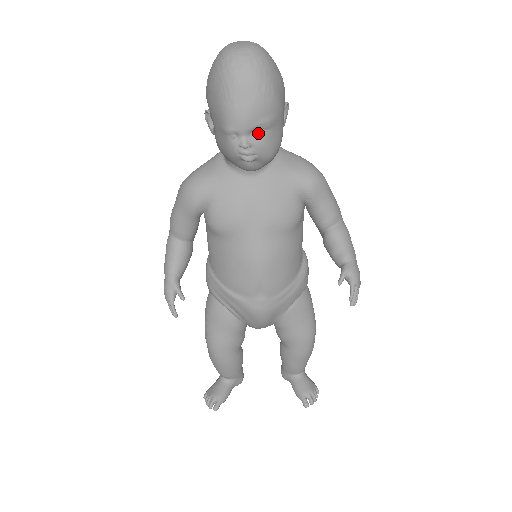
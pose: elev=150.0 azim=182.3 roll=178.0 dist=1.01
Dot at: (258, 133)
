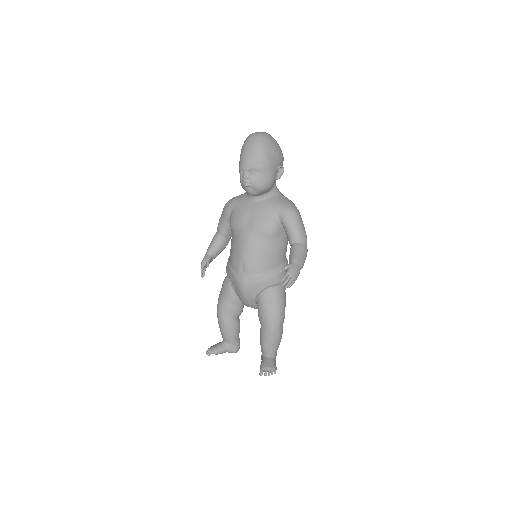
Dot at: (253, 172)
